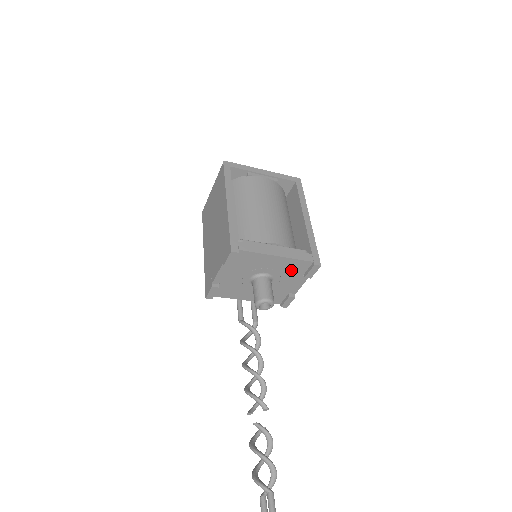
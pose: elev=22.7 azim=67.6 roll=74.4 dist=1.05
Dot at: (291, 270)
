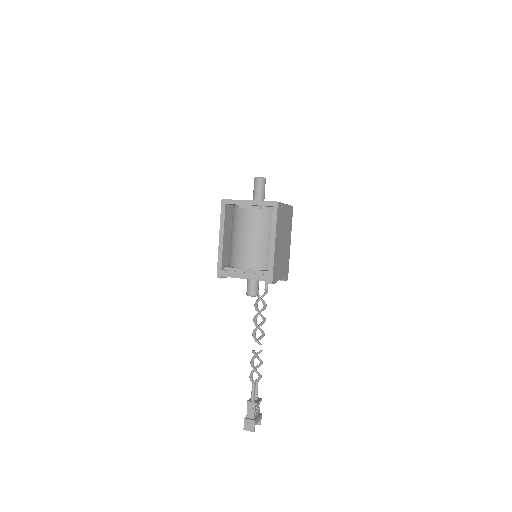
Dot at: occluded
